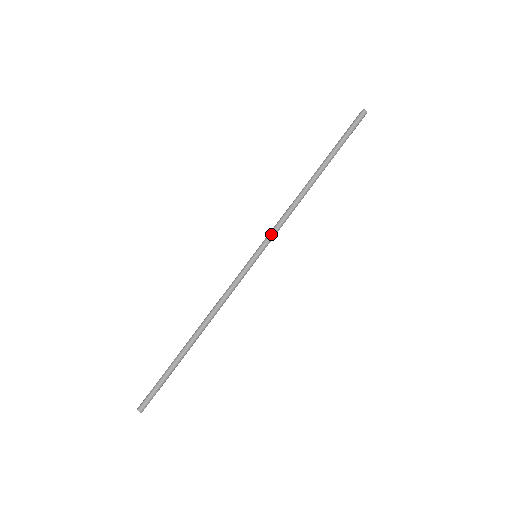
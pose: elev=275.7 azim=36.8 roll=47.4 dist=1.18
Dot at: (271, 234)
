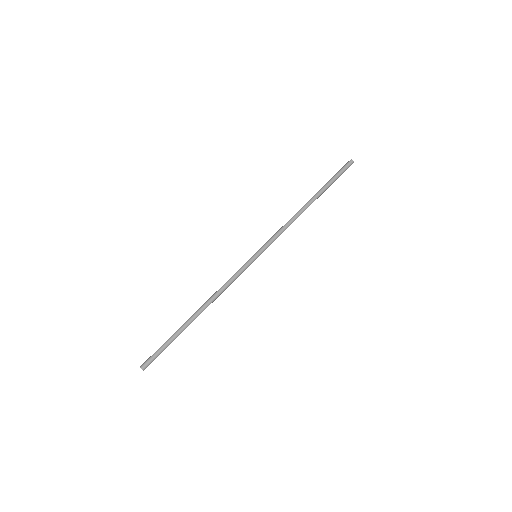
Dot at: (270, 240)
